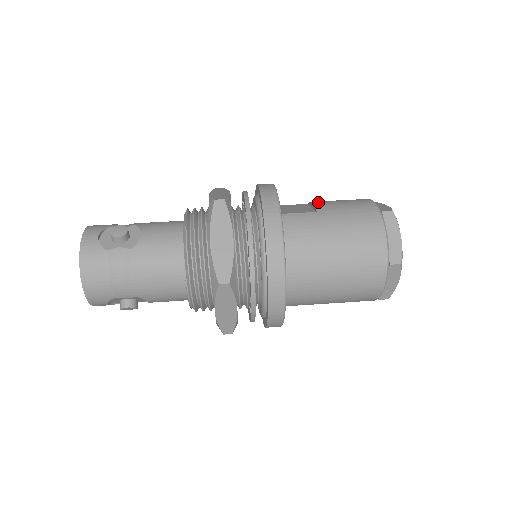
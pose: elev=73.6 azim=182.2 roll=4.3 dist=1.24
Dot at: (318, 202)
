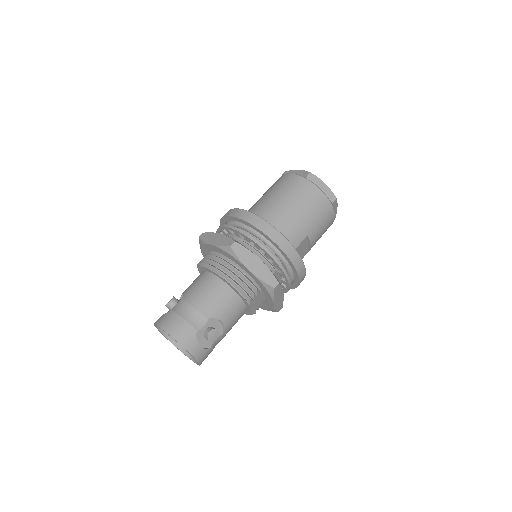
Dot at: occluded
